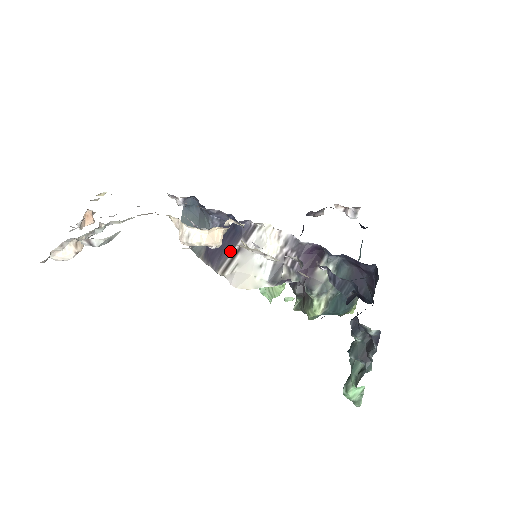
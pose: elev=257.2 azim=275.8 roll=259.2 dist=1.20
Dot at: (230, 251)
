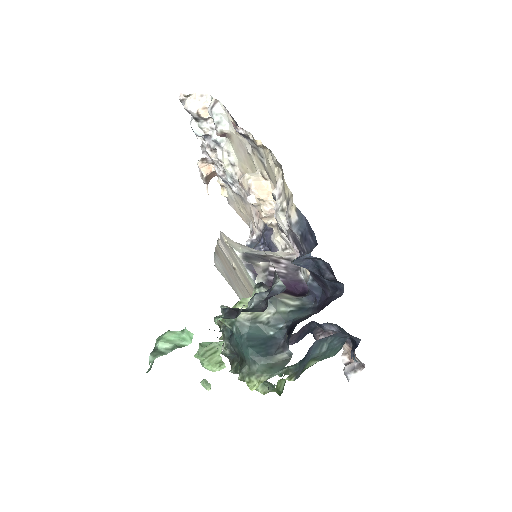
Dot at: occluded
